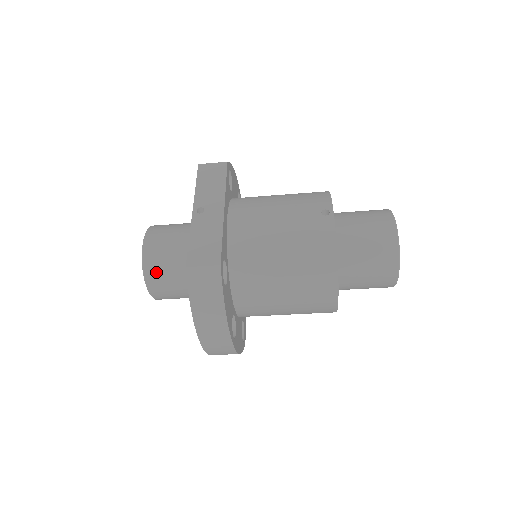
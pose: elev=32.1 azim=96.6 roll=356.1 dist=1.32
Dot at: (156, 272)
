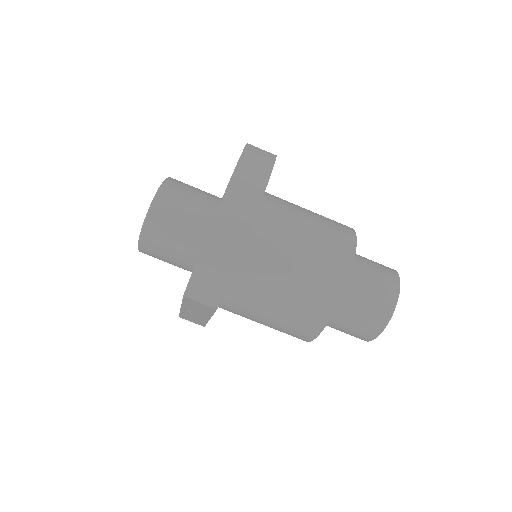
Dot at: (178, 185)
